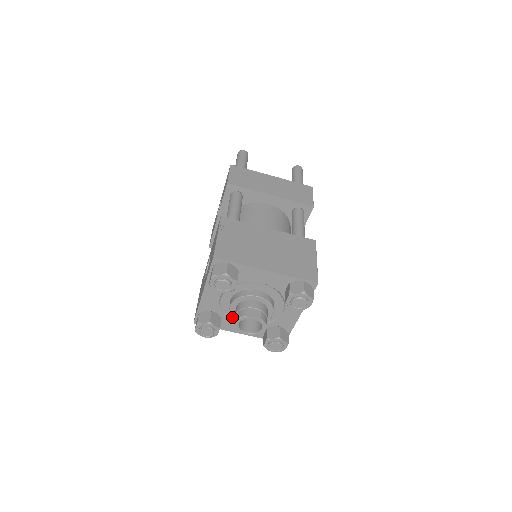
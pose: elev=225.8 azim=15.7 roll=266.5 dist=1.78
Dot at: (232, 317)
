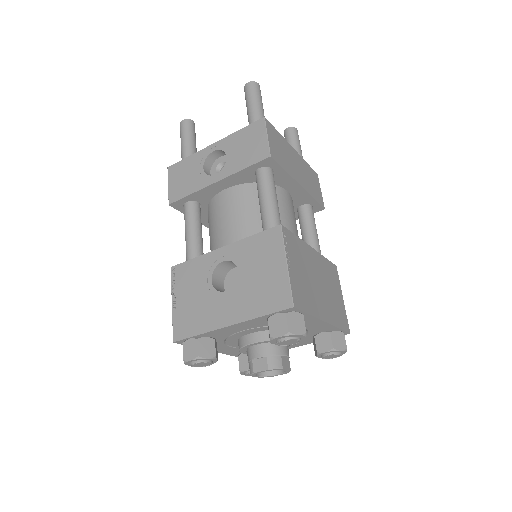
Dot at: (228, 342)
